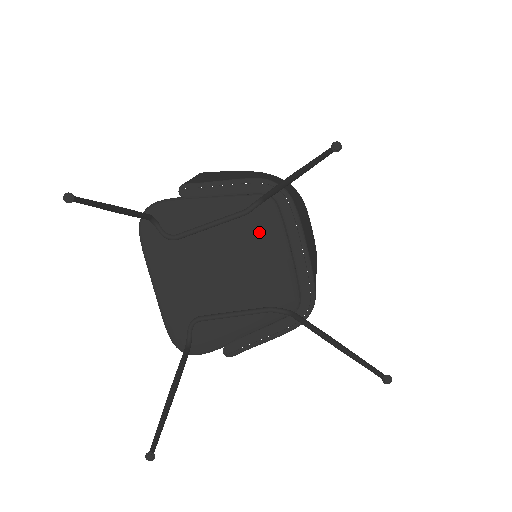
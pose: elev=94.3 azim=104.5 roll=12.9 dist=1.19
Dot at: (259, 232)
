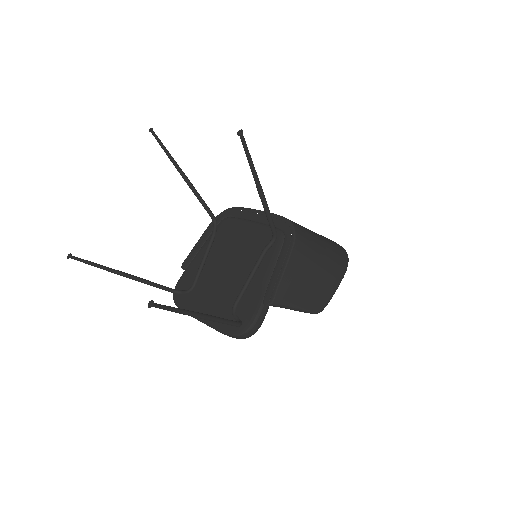
Dot at: (230, 235)
